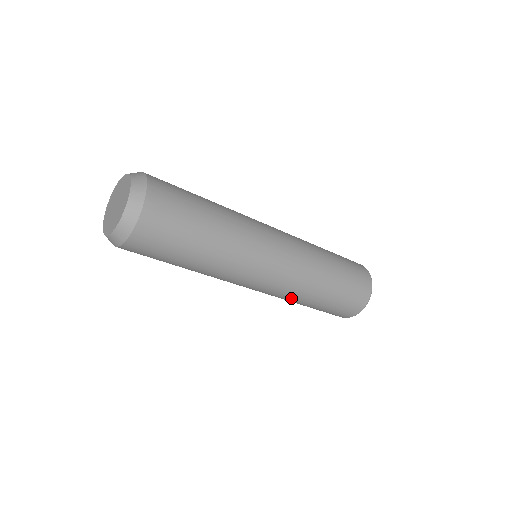
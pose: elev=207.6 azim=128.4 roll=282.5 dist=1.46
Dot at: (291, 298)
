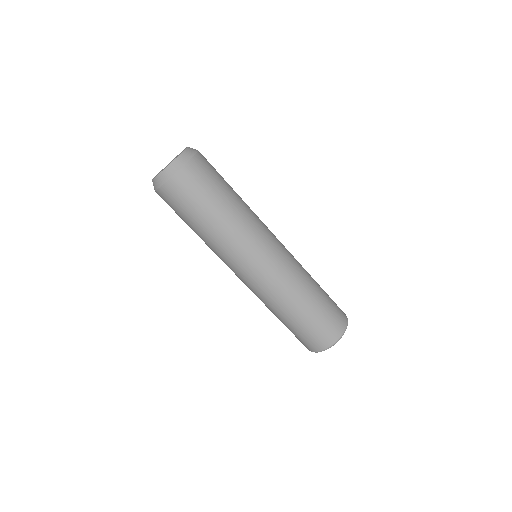
Dot at: (264, 303)
